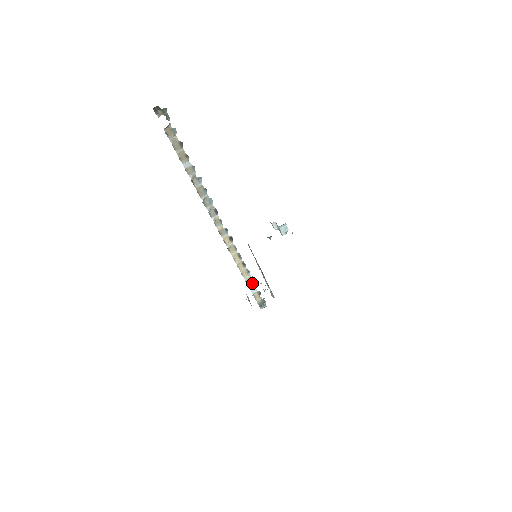
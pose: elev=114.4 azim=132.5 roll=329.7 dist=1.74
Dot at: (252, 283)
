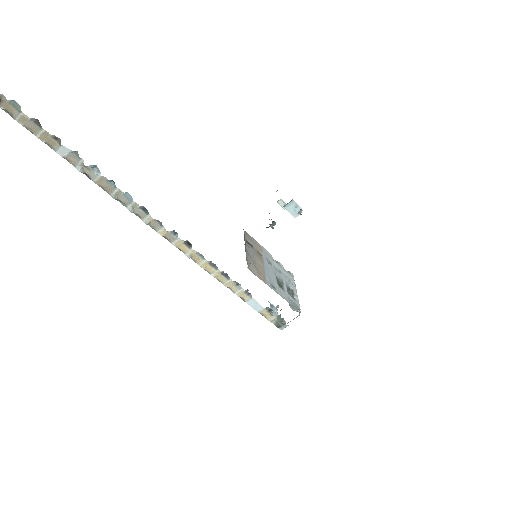
Dot at: (251, 298)
